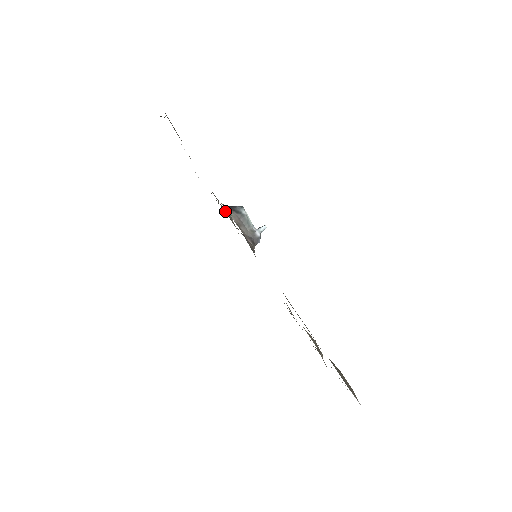
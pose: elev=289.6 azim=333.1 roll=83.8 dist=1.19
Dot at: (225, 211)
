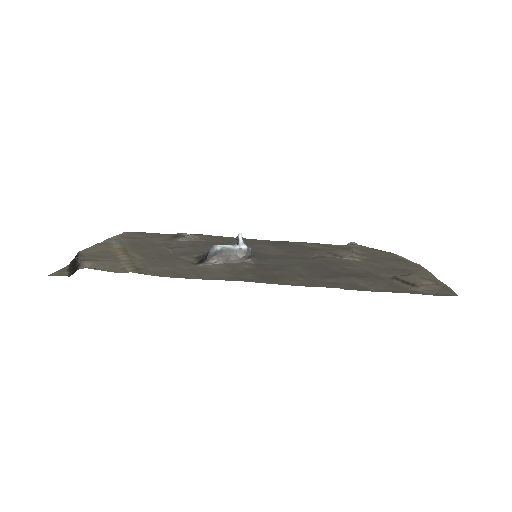
Dot at: (184, 240)
